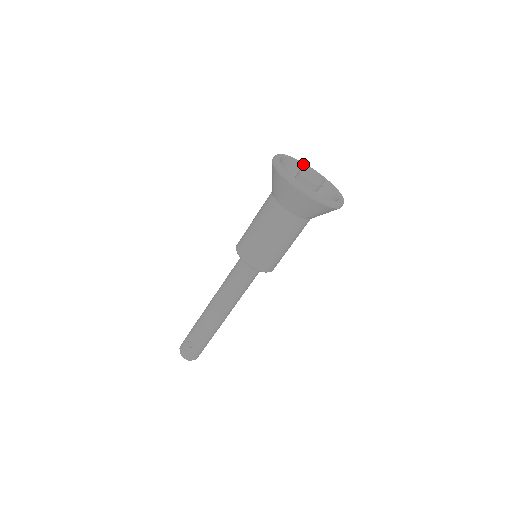
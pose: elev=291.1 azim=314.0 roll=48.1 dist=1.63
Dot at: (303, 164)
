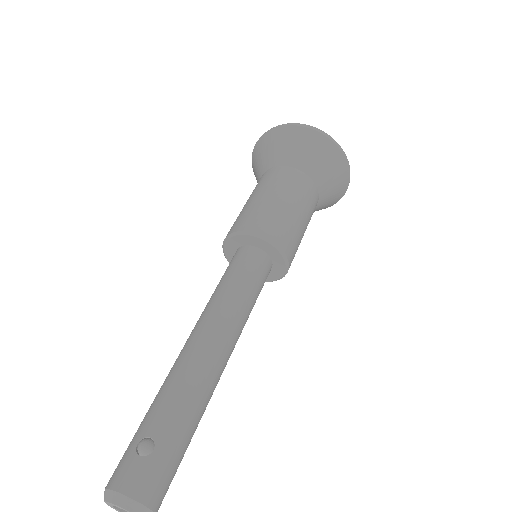
Dot at: occluded
